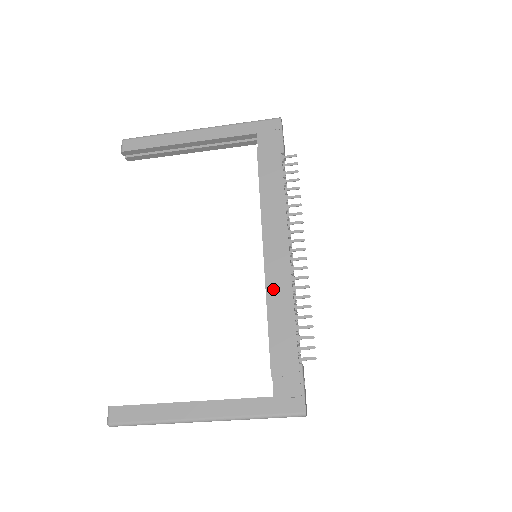
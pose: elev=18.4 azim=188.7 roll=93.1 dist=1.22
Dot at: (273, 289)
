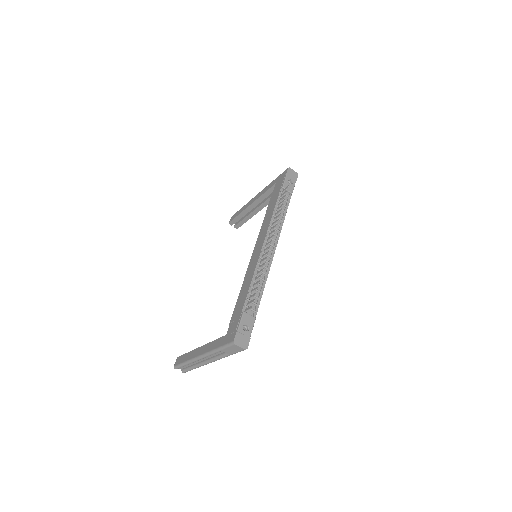
Dot at: (249, 270)
